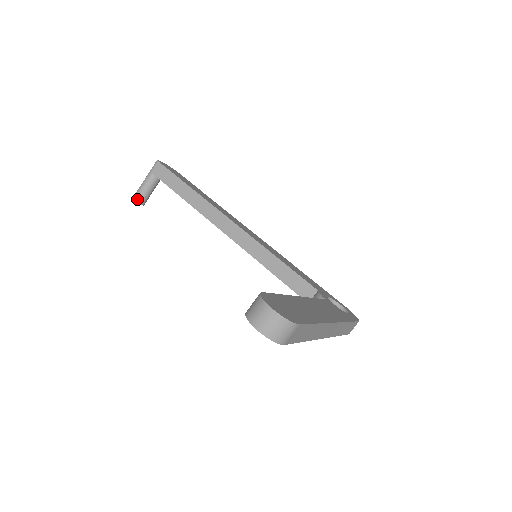
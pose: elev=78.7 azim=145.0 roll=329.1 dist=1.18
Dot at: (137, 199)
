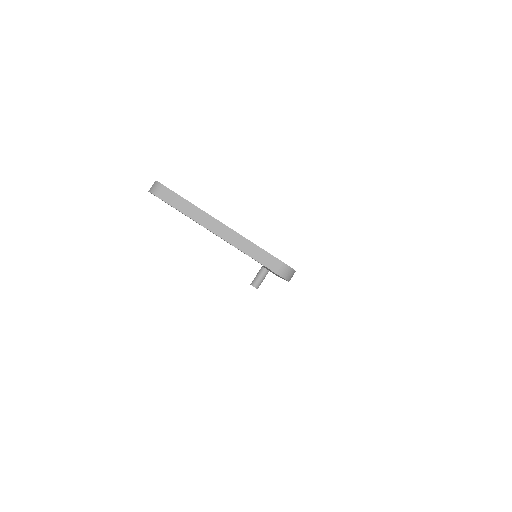
Dot at: (252, 283)
